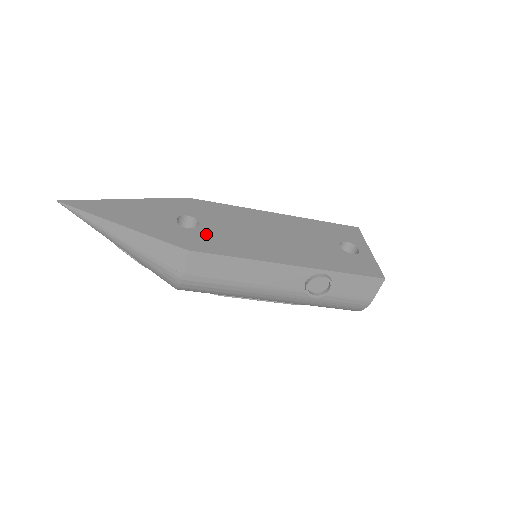
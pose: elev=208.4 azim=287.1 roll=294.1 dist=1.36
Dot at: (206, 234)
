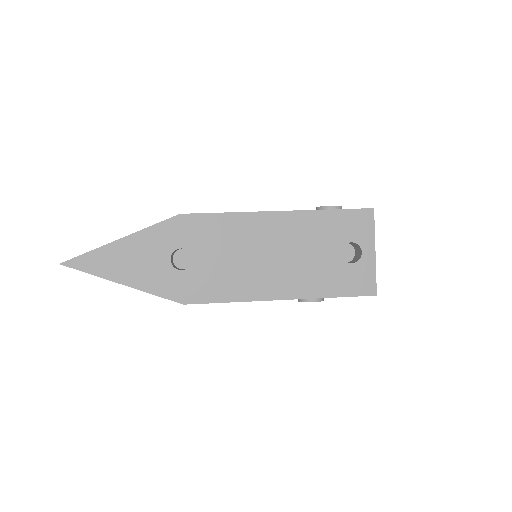
Dot at: (200, 275)
